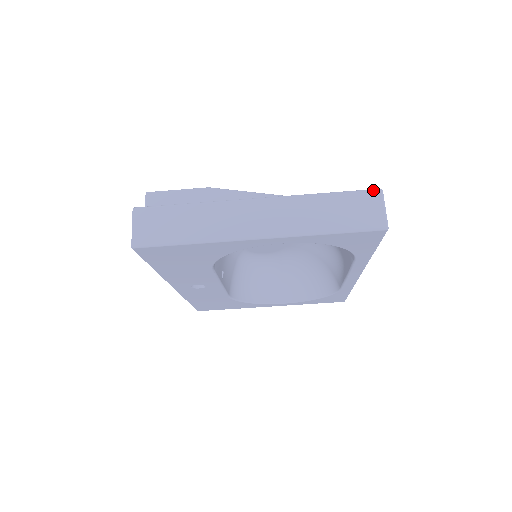
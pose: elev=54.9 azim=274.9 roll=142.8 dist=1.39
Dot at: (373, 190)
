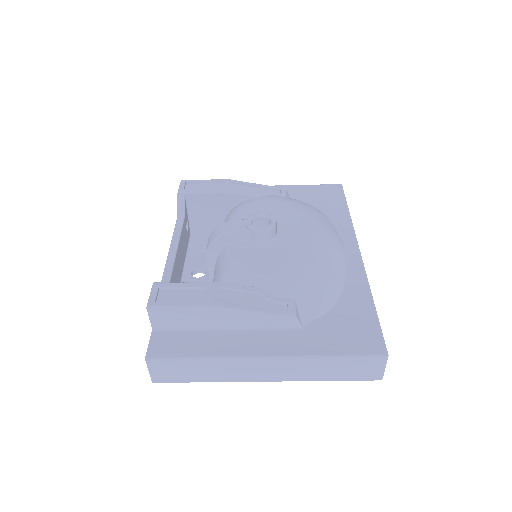
Dot at: (379, 357)
